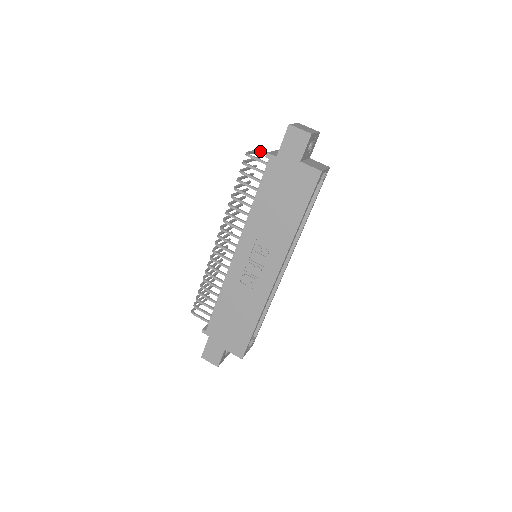
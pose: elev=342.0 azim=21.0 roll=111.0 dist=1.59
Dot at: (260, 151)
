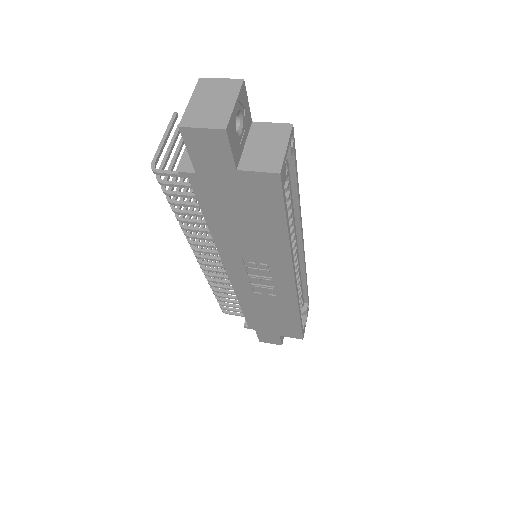
Dot at: (174, 121)
